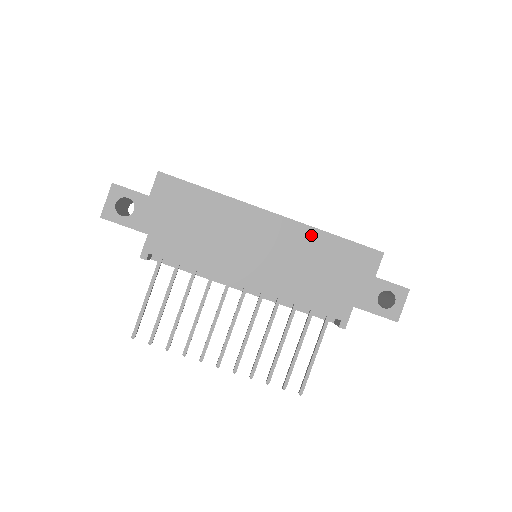
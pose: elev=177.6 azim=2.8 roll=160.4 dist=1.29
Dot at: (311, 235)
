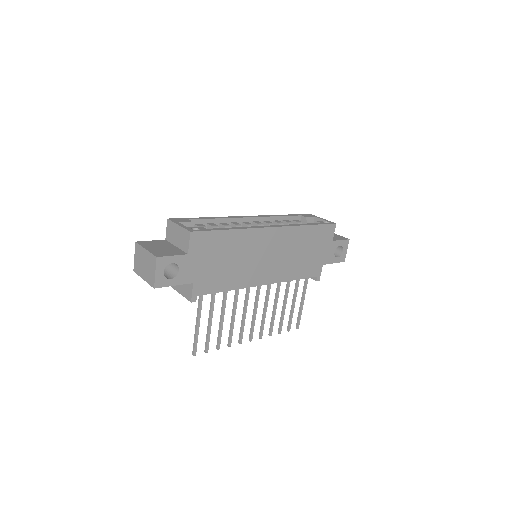
Dot at: (297, 232)
